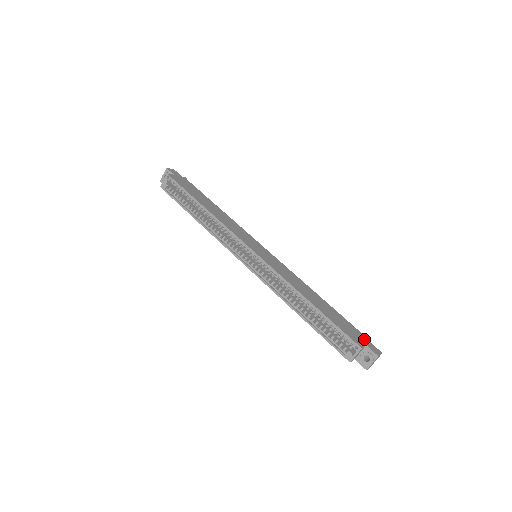
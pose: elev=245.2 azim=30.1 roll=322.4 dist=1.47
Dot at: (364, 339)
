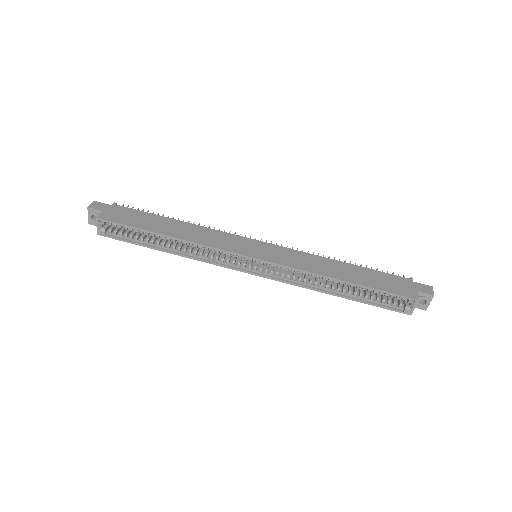
Dot at: (411, 284)
